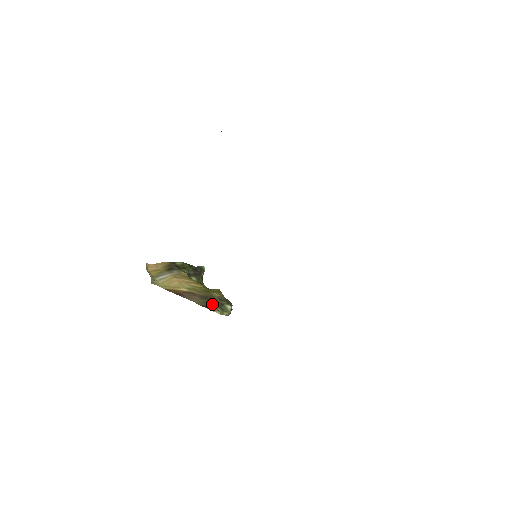
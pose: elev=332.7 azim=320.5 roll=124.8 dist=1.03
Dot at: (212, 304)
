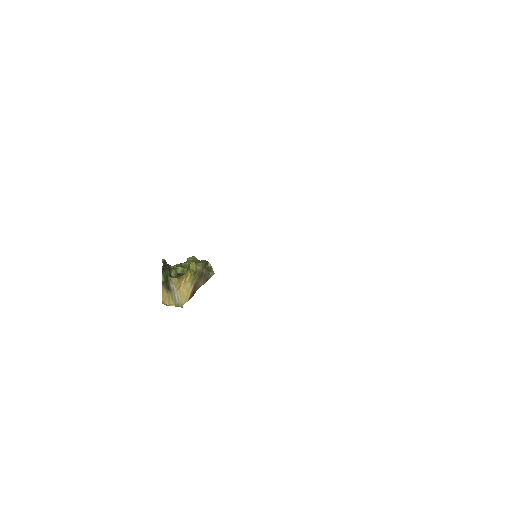
Dot at: (206, 275)
